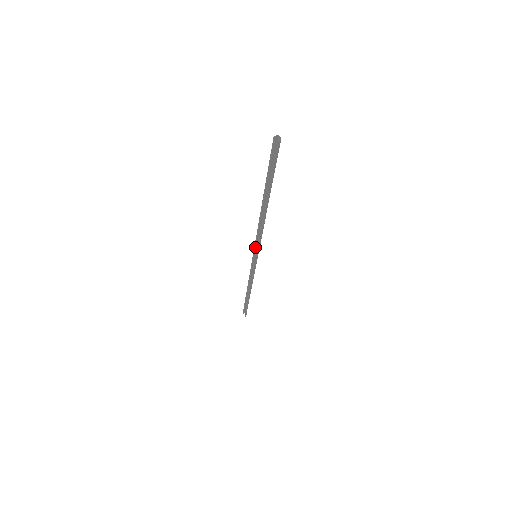
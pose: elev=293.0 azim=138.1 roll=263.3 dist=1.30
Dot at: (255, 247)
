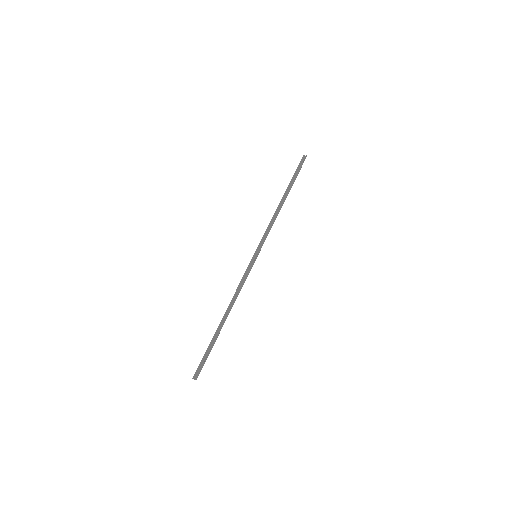
Dot at: (259, 244)
